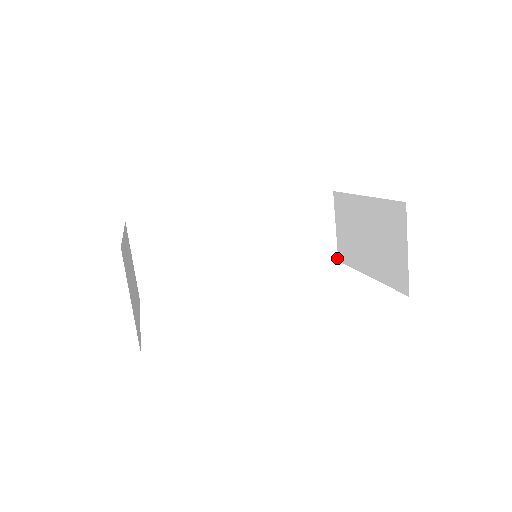
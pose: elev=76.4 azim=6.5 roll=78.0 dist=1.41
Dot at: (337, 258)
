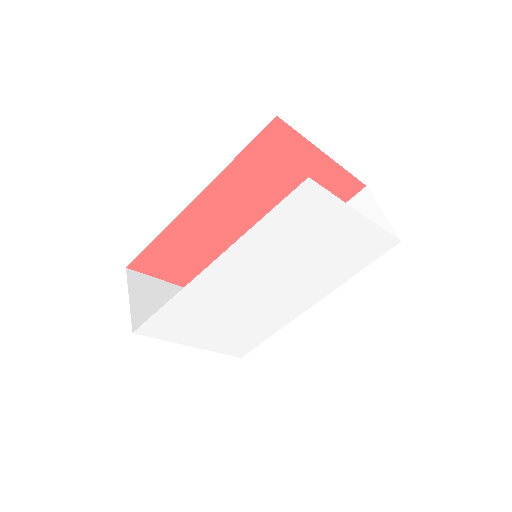
Dot at: (399, 239)
